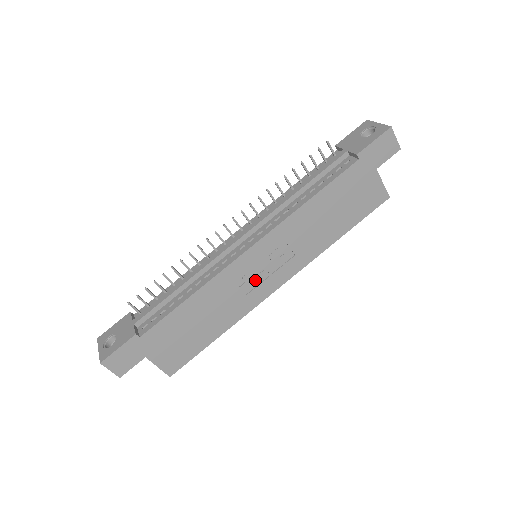
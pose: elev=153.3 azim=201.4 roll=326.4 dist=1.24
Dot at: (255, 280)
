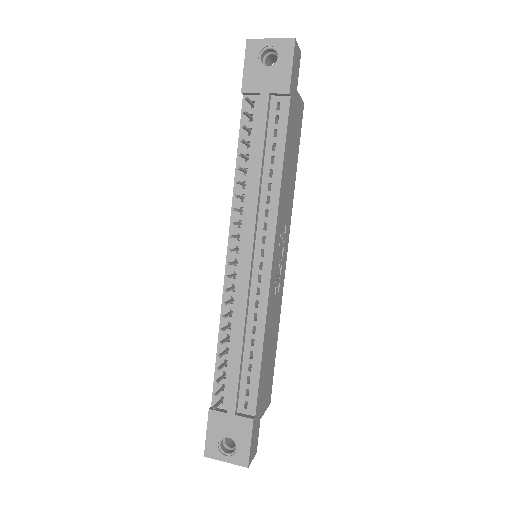
Dot at: (279, 276)
